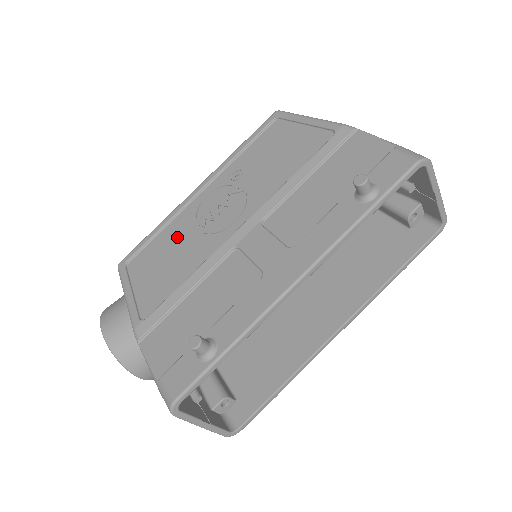
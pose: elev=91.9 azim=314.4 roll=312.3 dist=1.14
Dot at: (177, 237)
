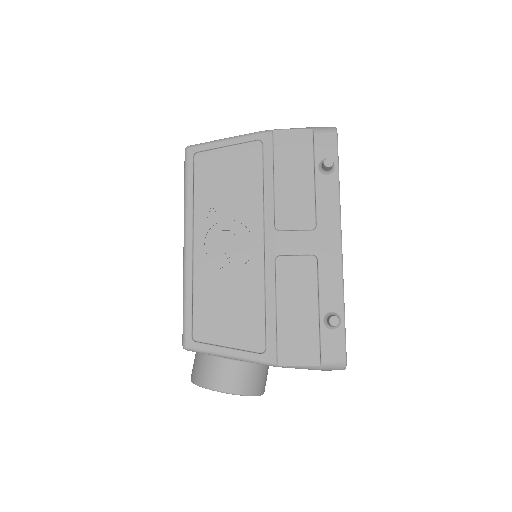
Dot at: (216, 288)
